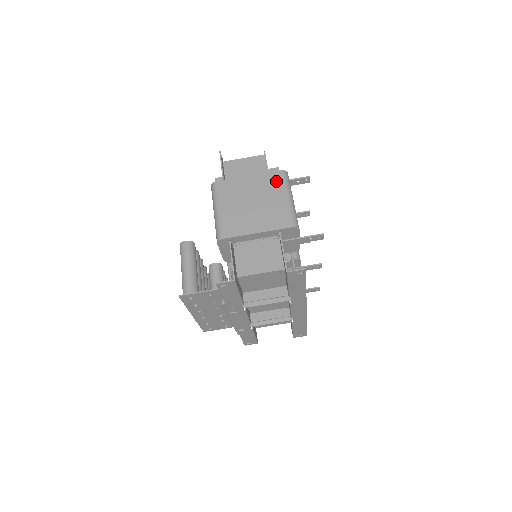
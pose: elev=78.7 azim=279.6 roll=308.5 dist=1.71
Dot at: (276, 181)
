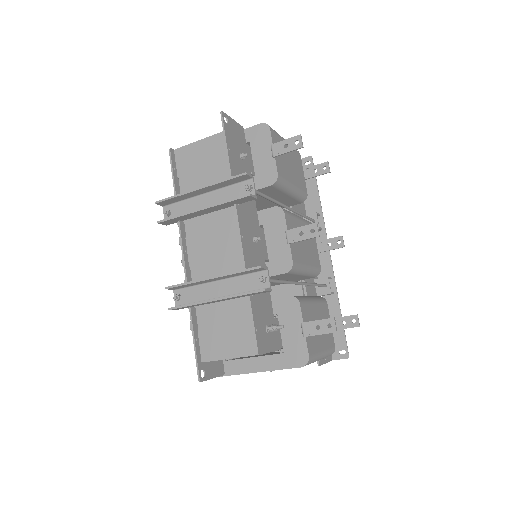
Dot at: occluded
